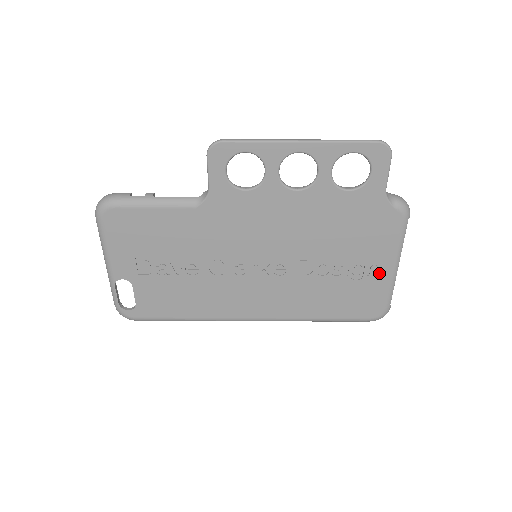
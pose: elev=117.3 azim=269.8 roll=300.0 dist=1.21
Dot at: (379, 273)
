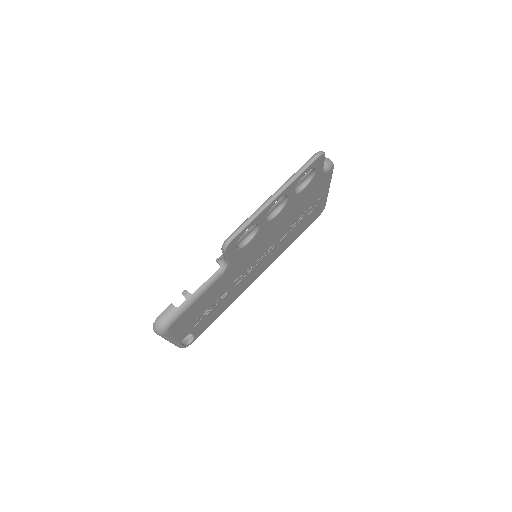
Dot at: (321, 200)
